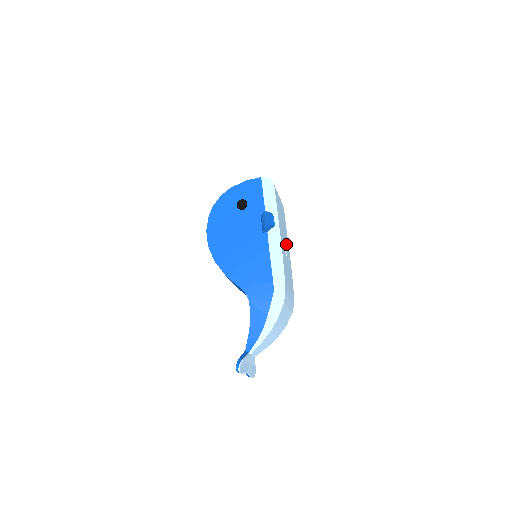
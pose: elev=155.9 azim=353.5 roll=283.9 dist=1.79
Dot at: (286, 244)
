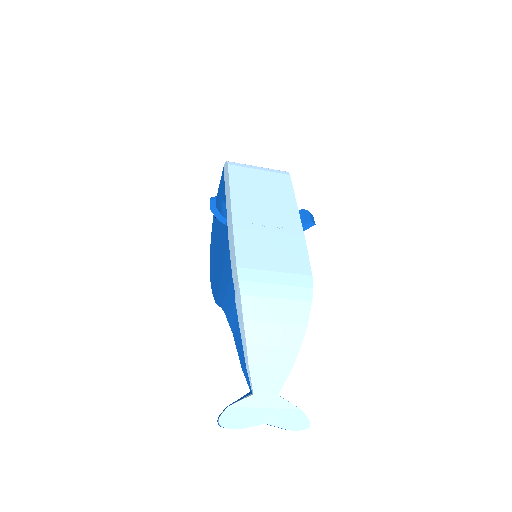
Dot at: (279, 215)
